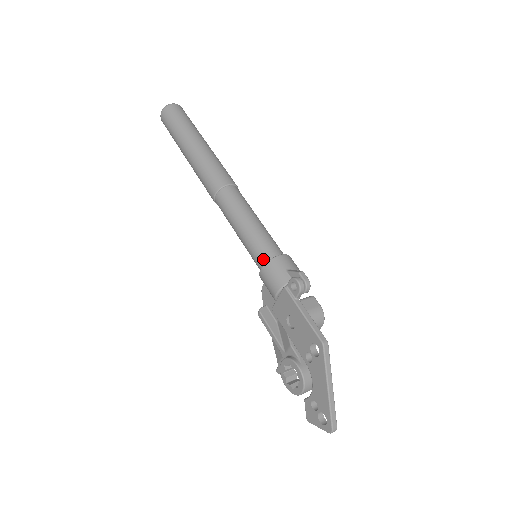
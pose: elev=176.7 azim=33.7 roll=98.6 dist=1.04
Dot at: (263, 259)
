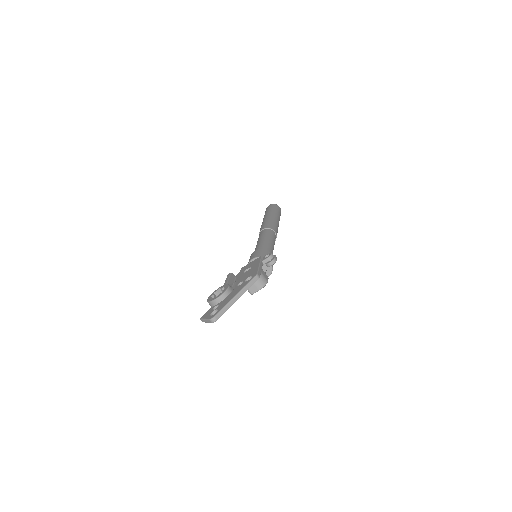
Dot at: occluded
